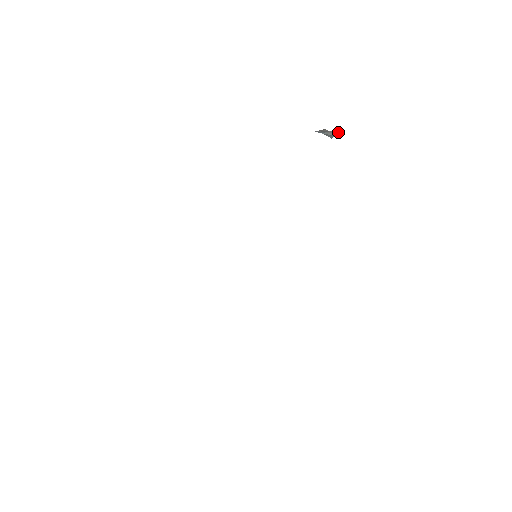
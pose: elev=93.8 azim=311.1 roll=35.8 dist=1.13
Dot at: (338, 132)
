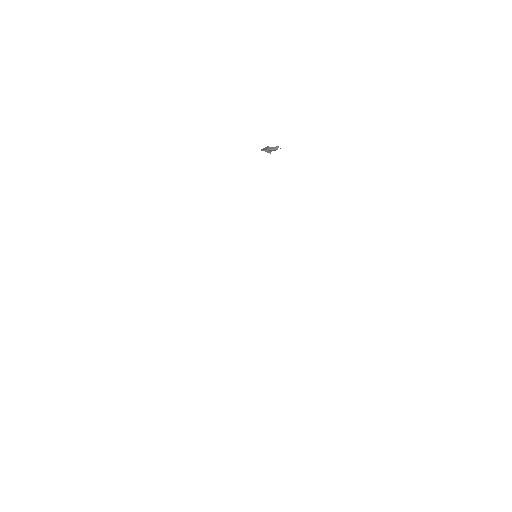
Dot at: (277, 146)
